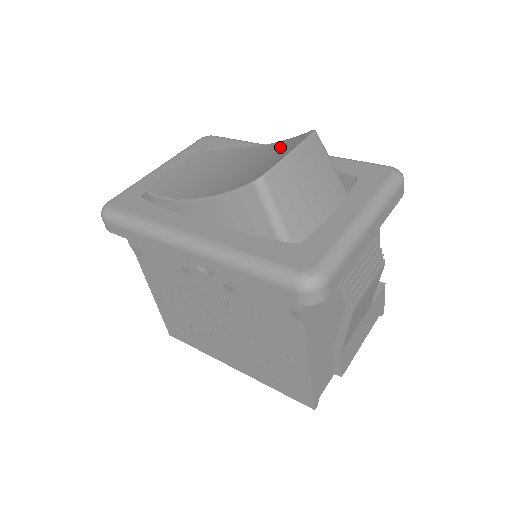
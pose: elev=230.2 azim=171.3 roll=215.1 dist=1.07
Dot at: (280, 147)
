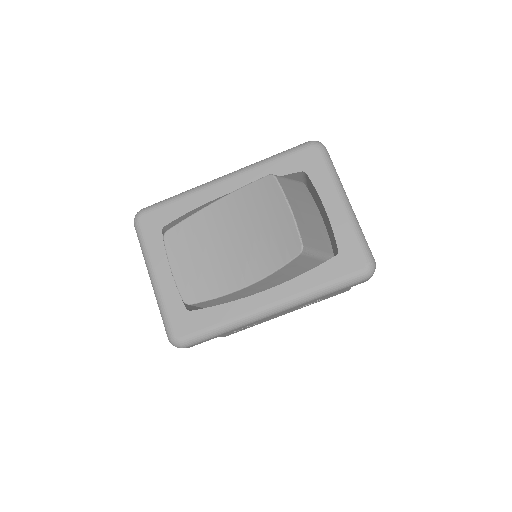
Dot at: (254, 201)
